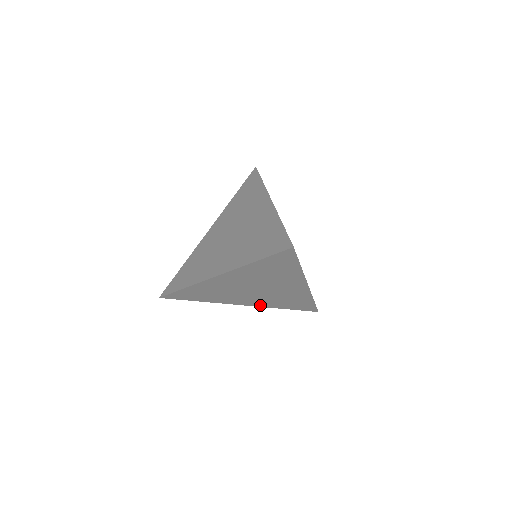
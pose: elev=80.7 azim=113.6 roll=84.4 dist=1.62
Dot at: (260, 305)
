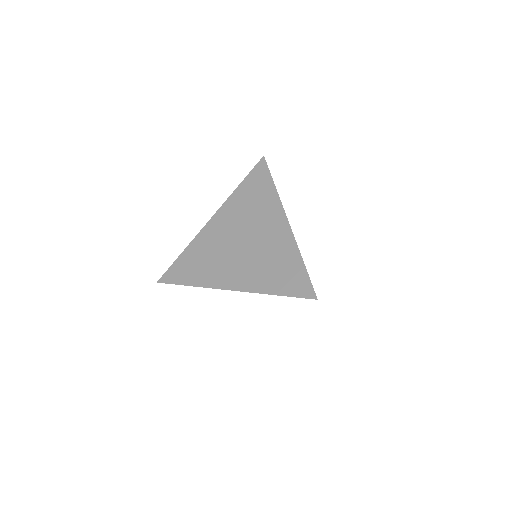
Dot at: occluded
